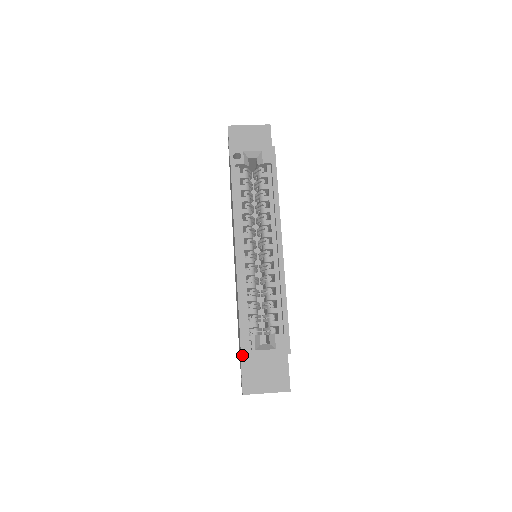
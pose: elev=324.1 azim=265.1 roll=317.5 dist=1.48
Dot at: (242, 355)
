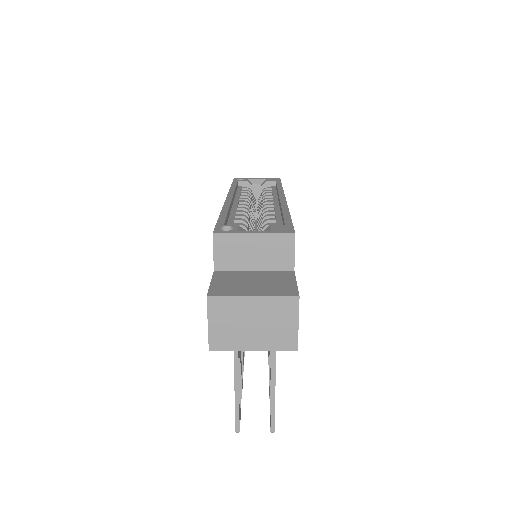
Dot at: (215, 232)
